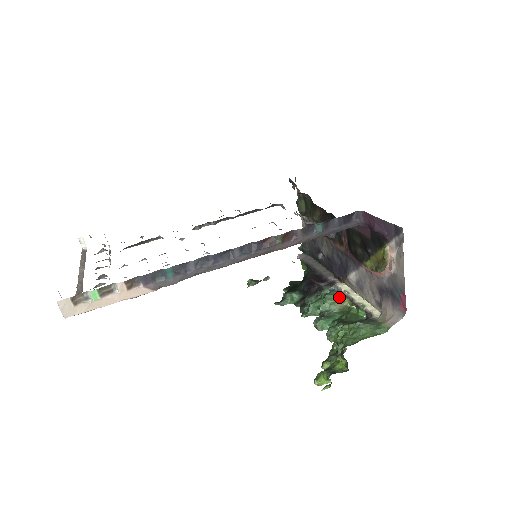
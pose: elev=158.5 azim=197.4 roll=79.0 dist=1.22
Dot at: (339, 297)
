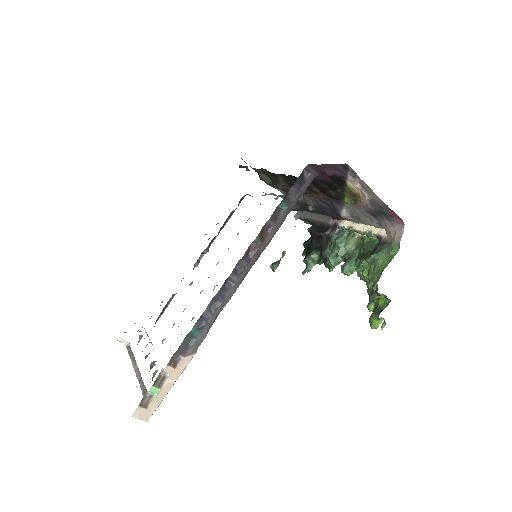
Dot at: (348, 235)
